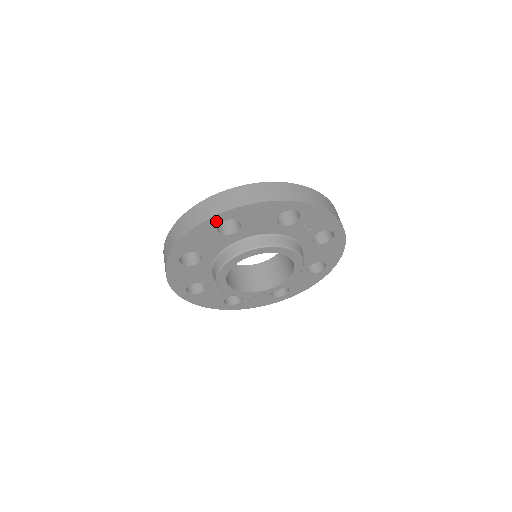
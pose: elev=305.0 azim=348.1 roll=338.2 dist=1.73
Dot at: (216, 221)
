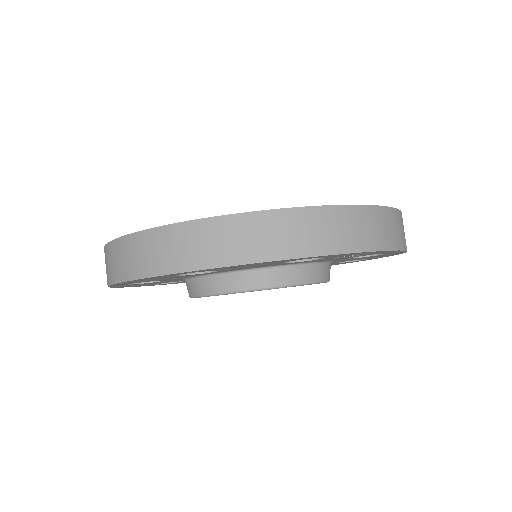
Dot at: (170, 275)
